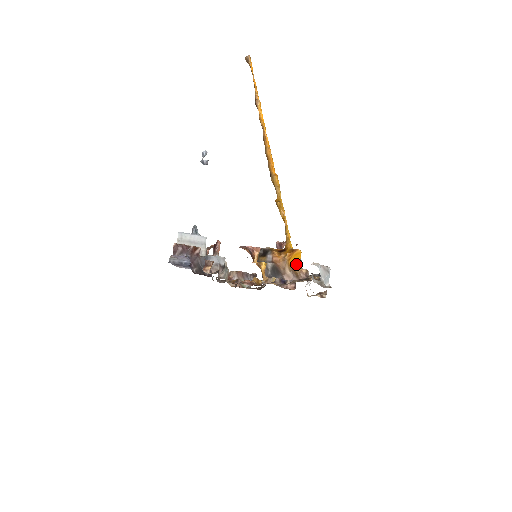
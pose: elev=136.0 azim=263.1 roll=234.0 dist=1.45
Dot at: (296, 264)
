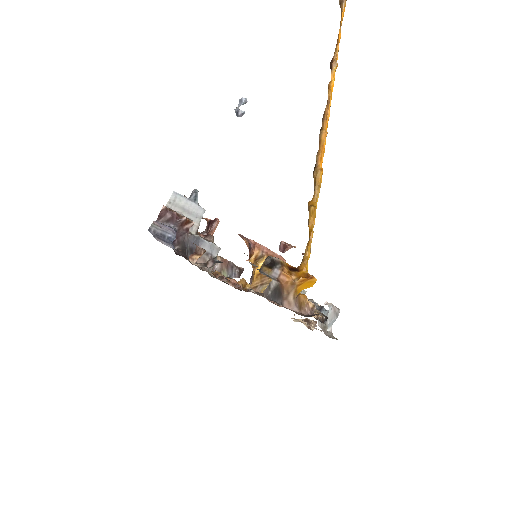
Dot at: occluded
